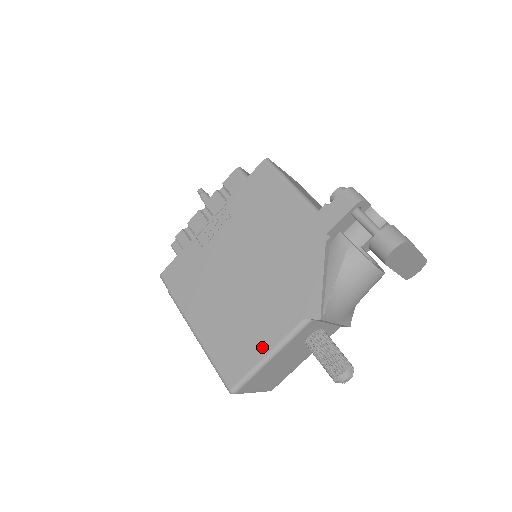
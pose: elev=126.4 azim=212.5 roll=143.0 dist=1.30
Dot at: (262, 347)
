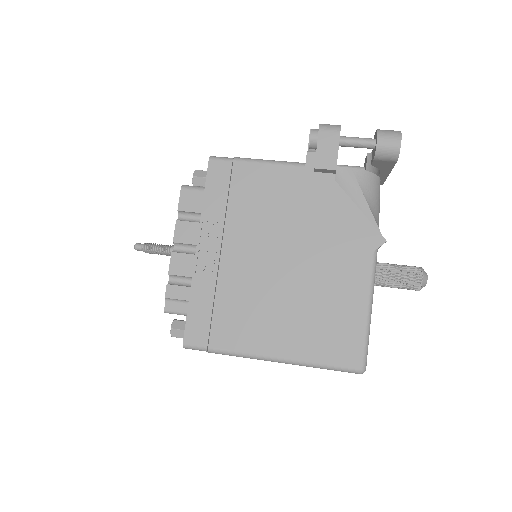
Dot at: (357, 307)
